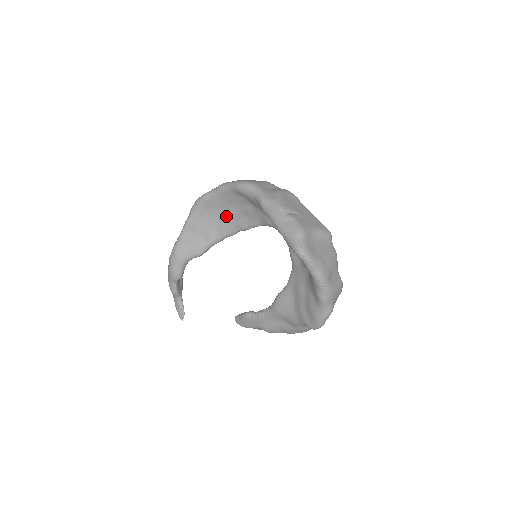
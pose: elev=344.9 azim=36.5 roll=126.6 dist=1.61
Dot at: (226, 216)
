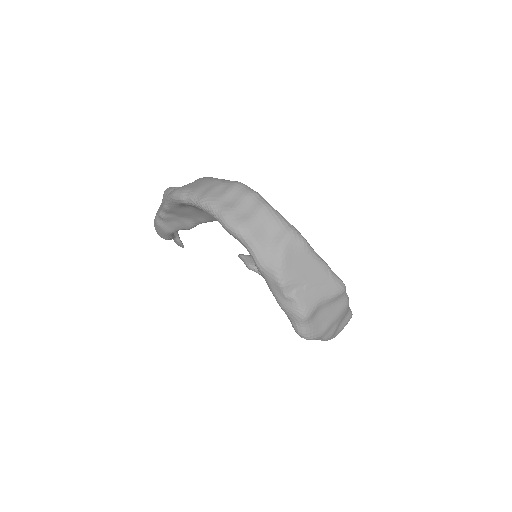
Dot at: occluded
